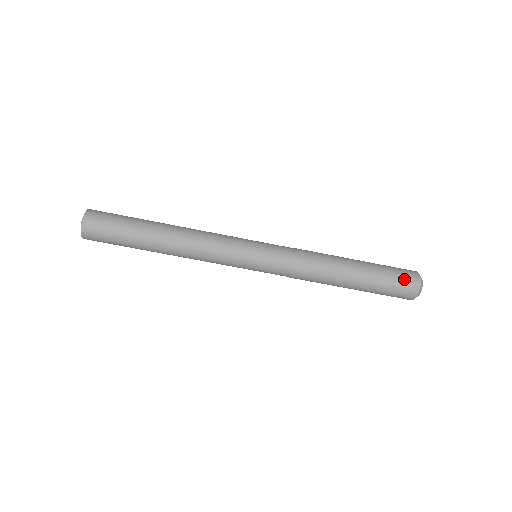
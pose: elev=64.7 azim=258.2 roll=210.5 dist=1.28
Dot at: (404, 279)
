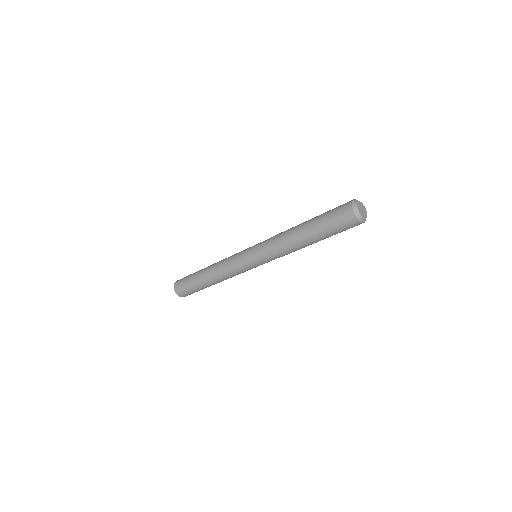
Dot at: (345, 226)
